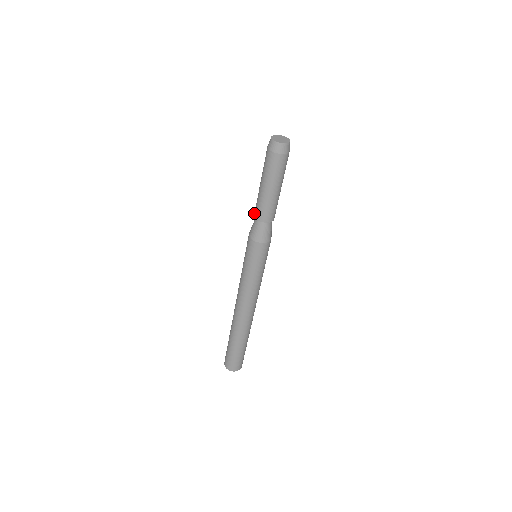
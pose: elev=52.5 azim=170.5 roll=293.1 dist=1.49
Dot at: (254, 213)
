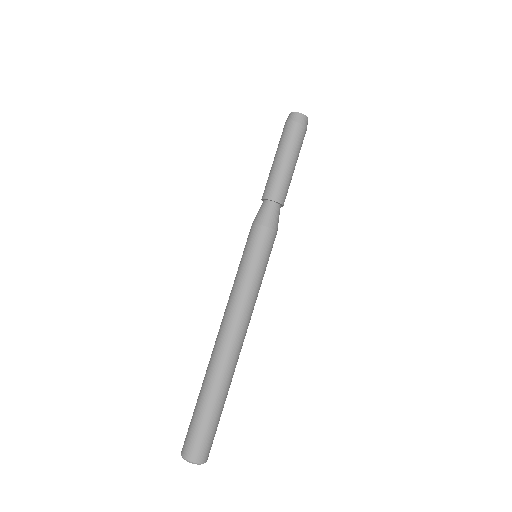
Dot at: occluded
